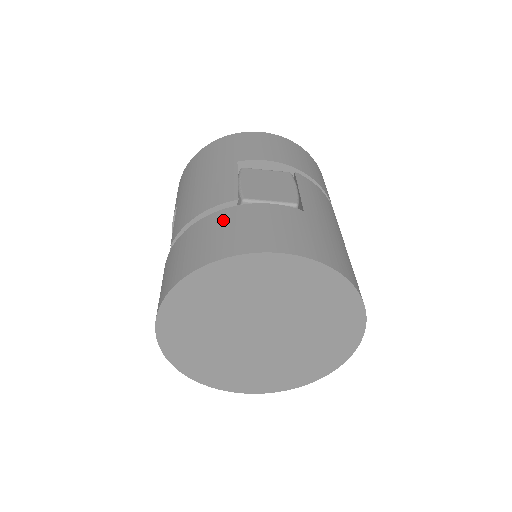
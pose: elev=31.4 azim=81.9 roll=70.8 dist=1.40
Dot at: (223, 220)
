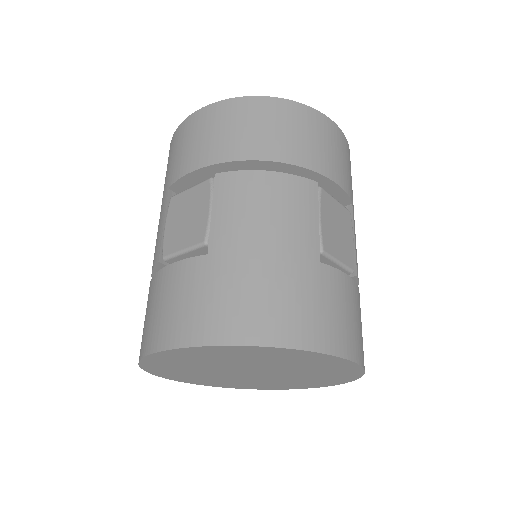
Dot at: (149, 297)
